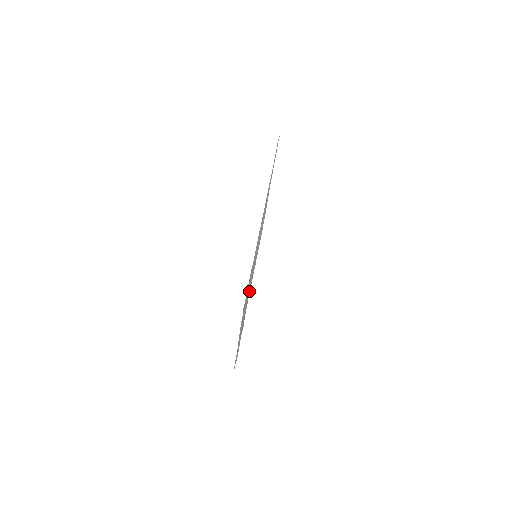
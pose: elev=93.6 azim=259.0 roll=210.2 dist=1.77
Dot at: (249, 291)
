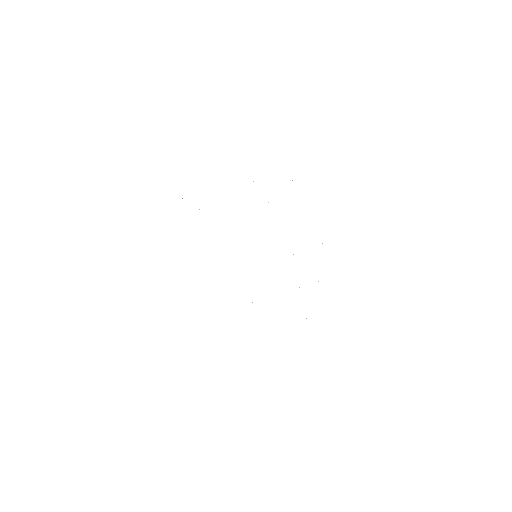
Dot at: occluded
